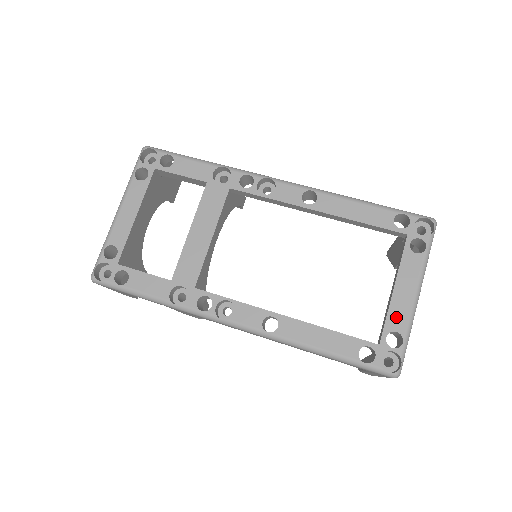
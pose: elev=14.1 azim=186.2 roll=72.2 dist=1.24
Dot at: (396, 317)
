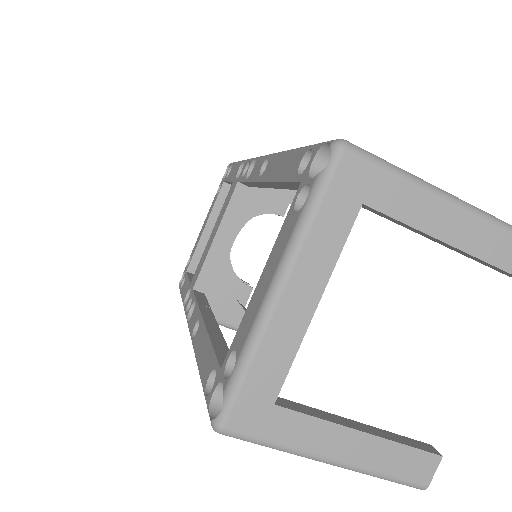
Dot at: (244, 326)
